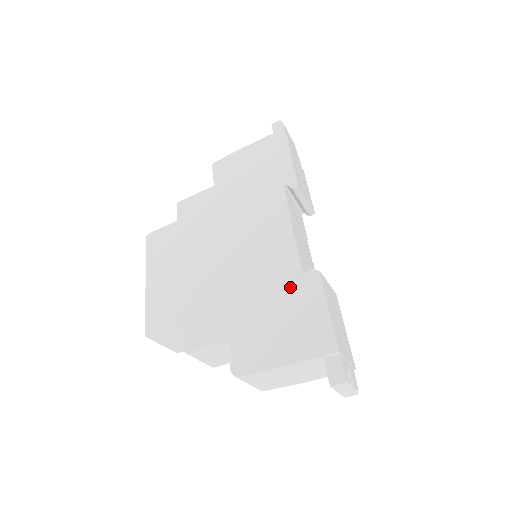
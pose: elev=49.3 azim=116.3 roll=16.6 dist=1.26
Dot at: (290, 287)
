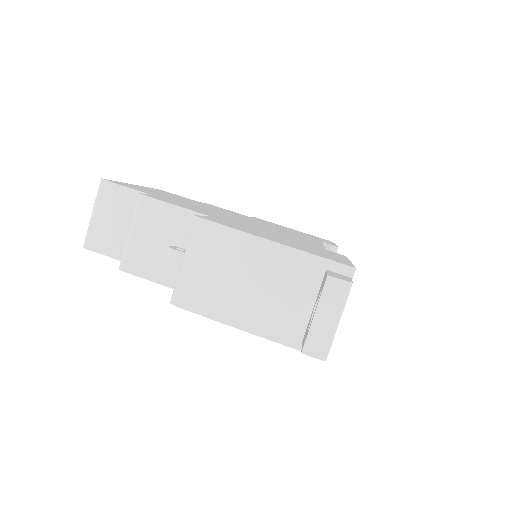
Dot at: (306, 244)
